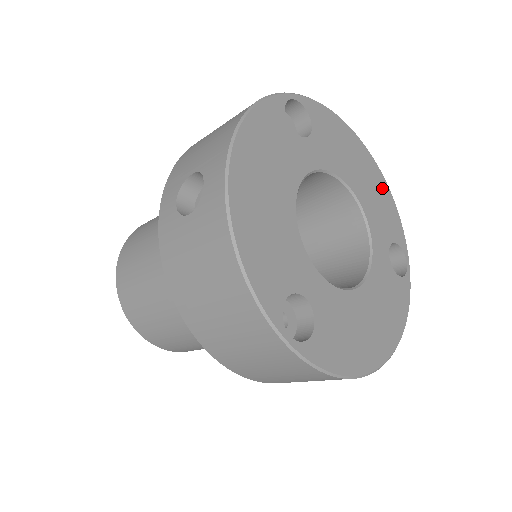
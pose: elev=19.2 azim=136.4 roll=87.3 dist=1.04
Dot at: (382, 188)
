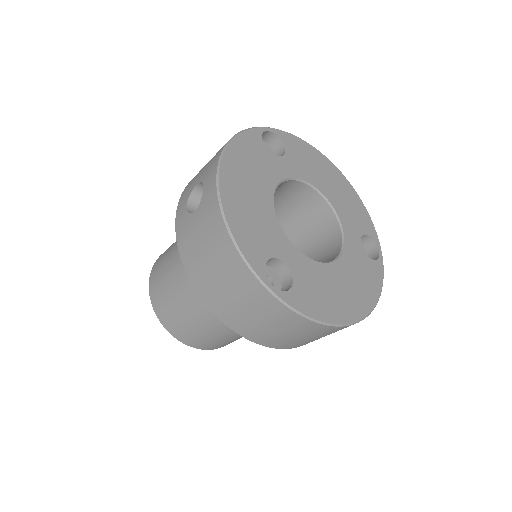
Dot at: (352, 195)
